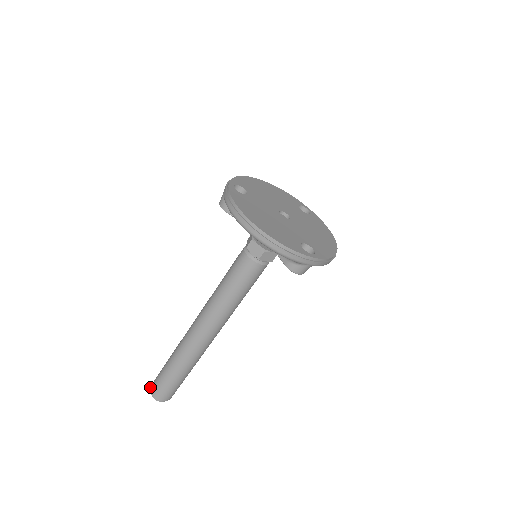
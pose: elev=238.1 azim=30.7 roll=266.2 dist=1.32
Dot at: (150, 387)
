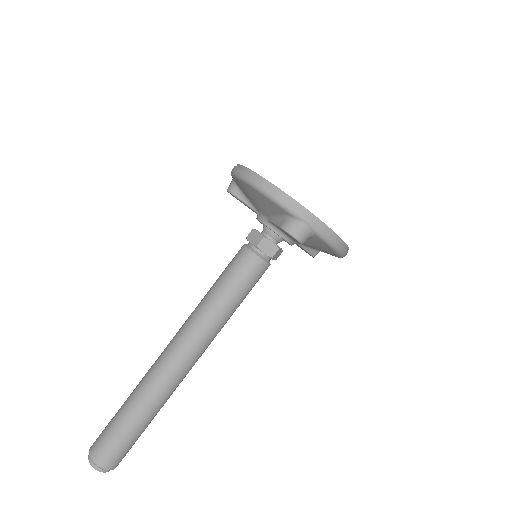
Dot at: (91, 446)
